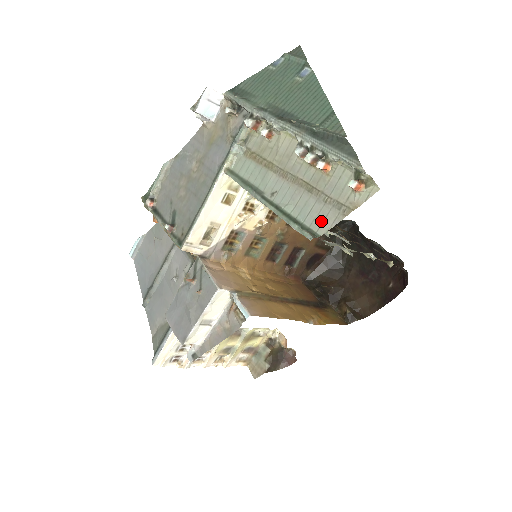
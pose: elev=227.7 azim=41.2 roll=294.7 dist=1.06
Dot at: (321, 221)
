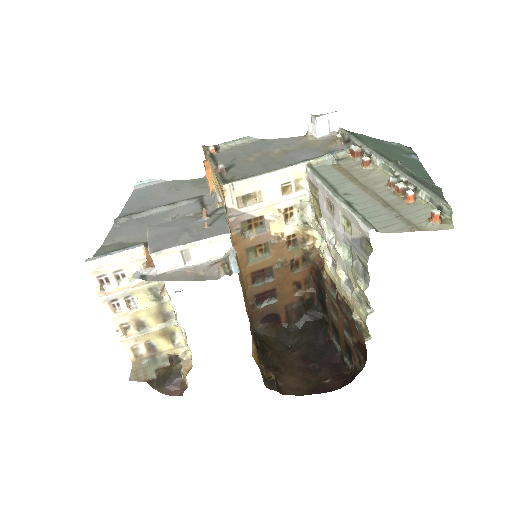
Dot at: (385, 225)
